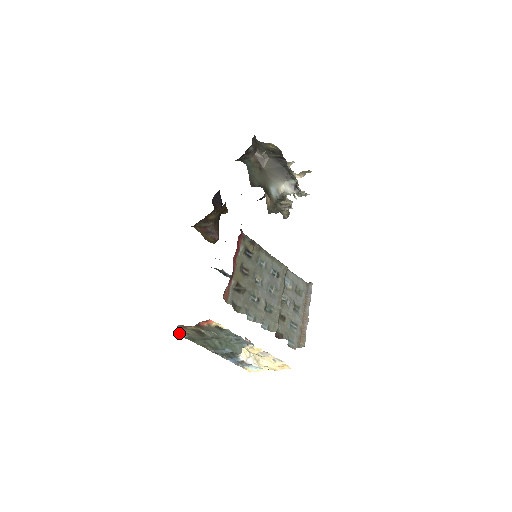
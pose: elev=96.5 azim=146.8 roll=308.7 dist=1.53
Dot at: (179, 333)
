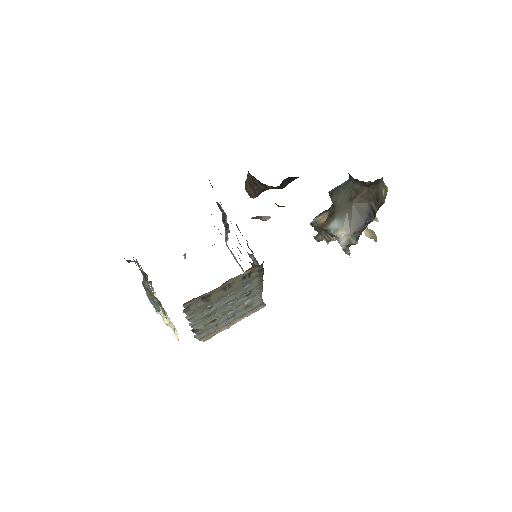
Dot at: (130, 260)
